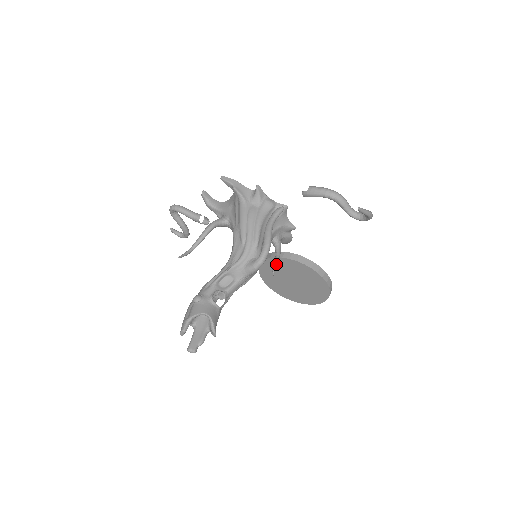
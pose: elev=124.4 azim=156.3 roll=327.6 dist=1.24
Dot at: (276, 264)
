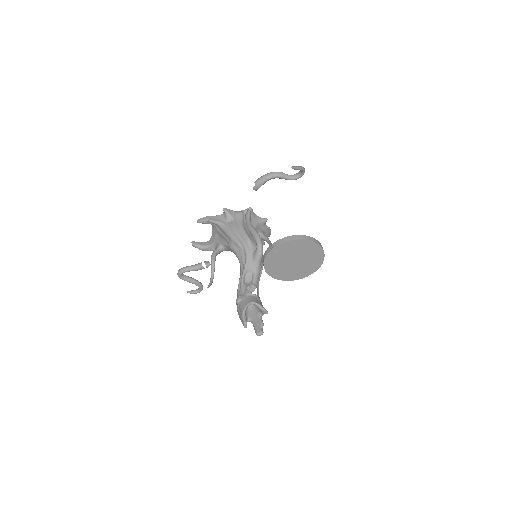
Dot at: (271, 246)
